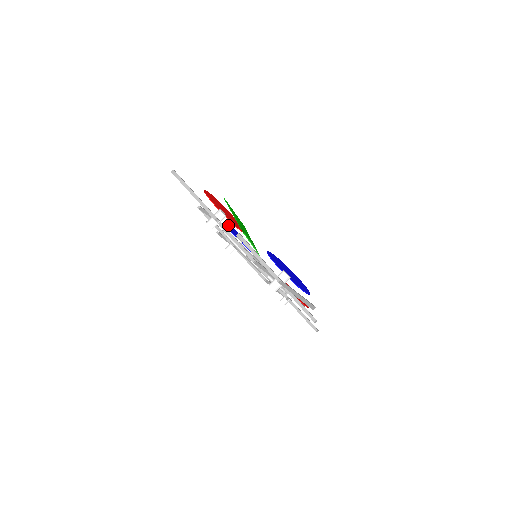
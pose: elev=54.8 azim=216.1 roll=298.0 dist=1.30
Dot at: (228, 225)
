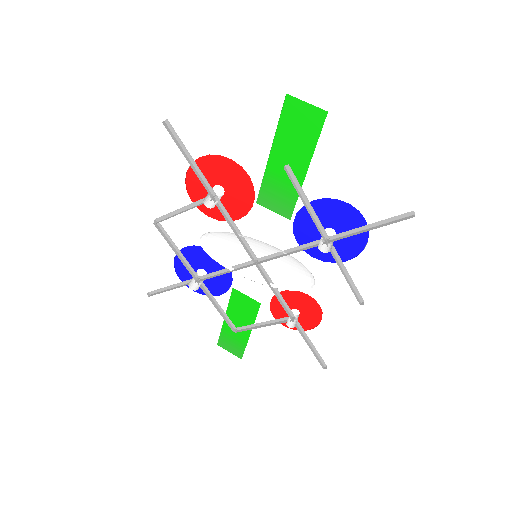
Dot at: (185, 254)
